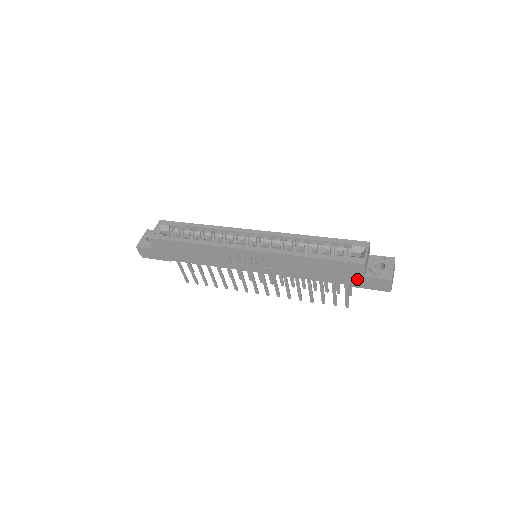
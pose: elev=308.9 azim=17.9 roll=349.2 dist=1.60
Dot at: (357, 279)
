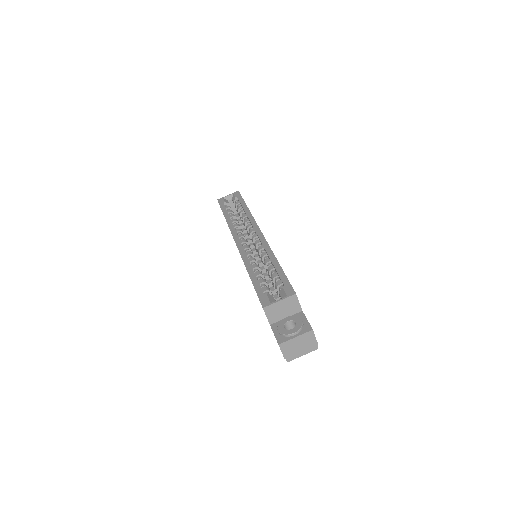
Dot at: occluded
